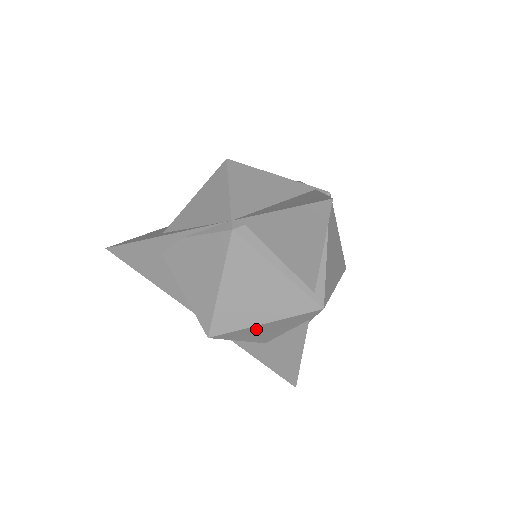
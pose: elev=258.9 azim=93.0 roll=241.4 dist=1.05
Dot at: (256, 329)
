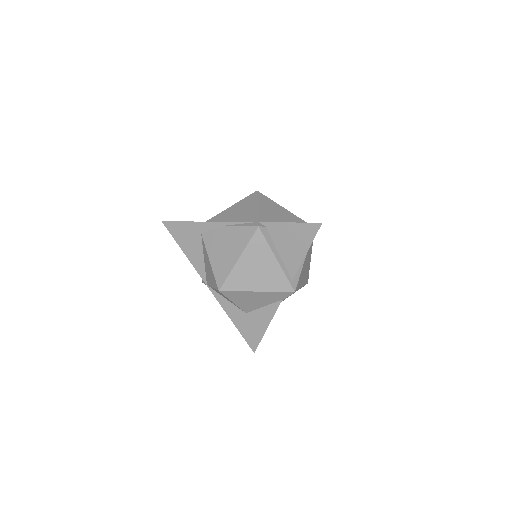
Dot at: (249, 295)
